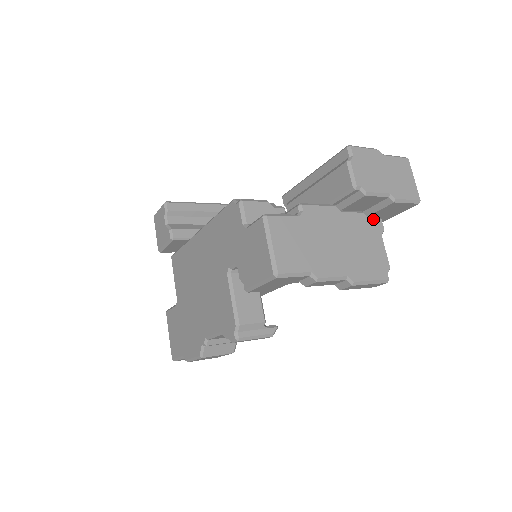
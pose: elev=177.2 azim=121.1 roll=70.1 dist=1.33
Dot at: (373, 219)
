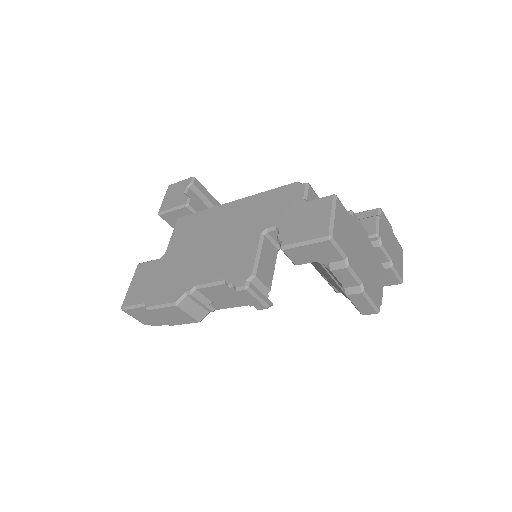
Dot at: (381, 264)
